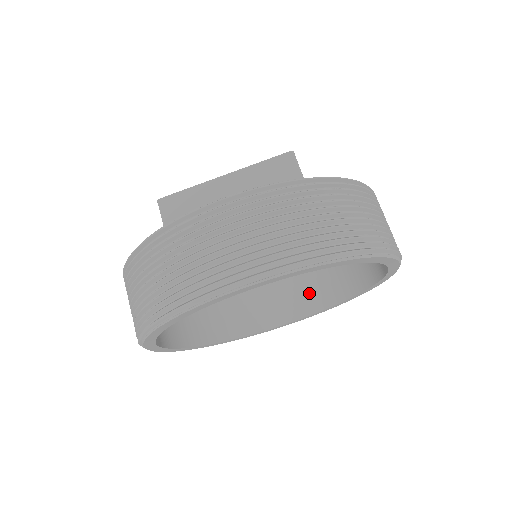
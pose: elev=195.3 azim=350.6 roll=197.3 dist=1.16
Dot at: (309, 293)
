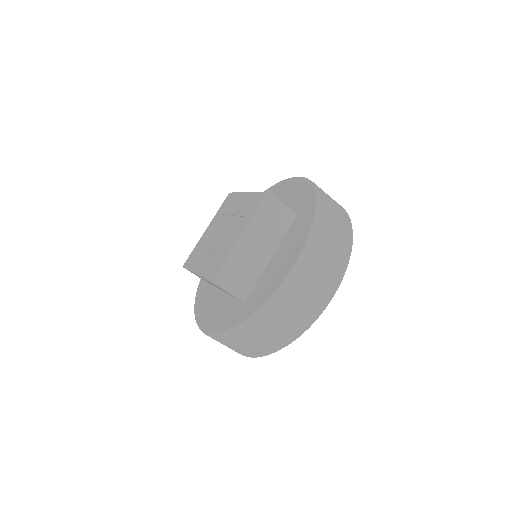
Dot at: occluded
